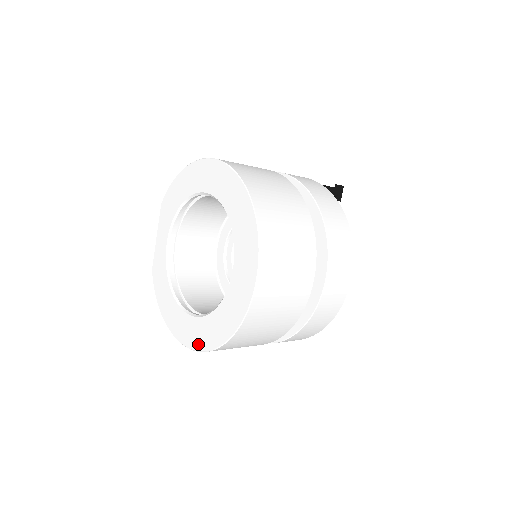
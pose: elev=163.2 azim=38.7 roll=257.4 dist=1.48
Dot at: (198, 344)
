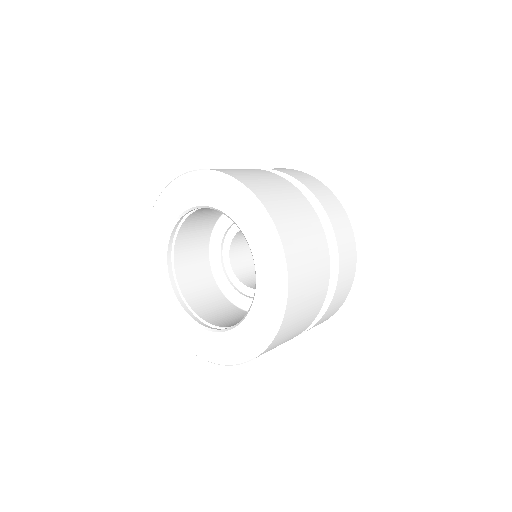
Dot at: (268, 332)
